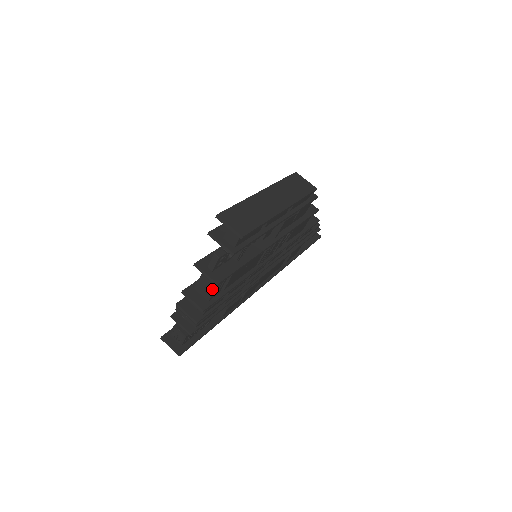
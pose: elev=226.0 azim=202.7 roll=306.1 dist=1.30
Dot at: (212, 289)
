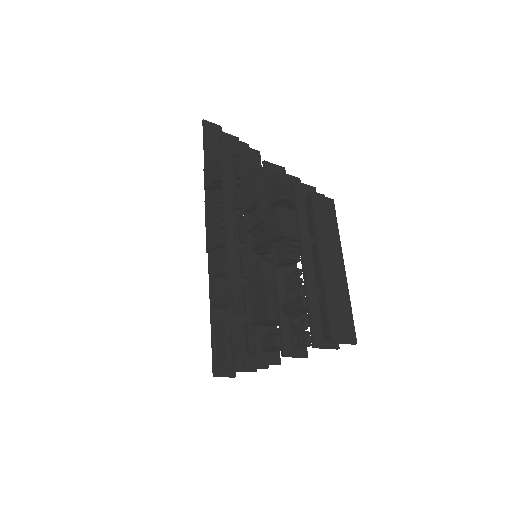
Dot at: occluded
